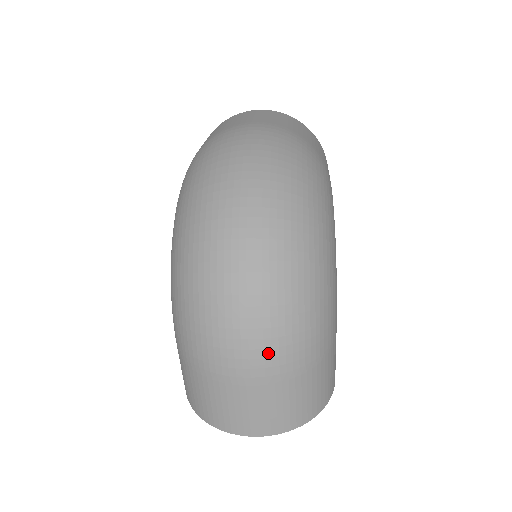
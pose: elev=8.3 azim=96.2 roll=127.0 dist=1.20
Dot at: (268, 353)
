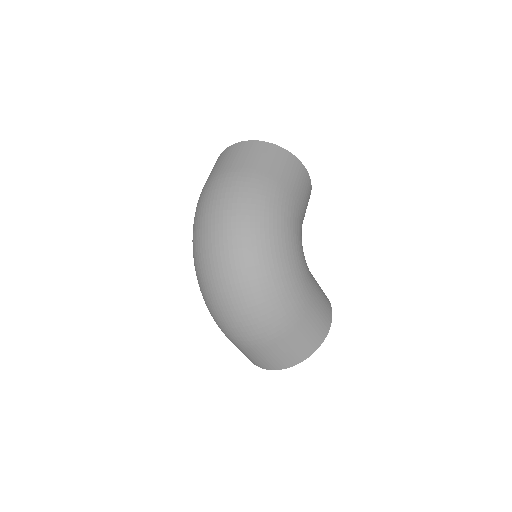
Dot at: (254, 333)
